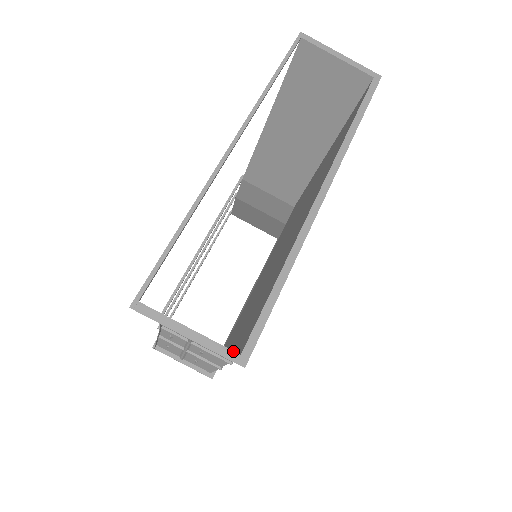
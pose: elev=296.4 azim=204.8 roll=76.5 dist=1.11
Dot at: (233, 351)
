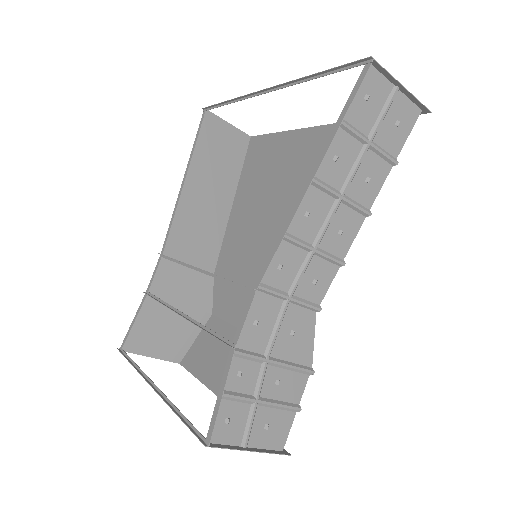
Dot at: (418, 106)
